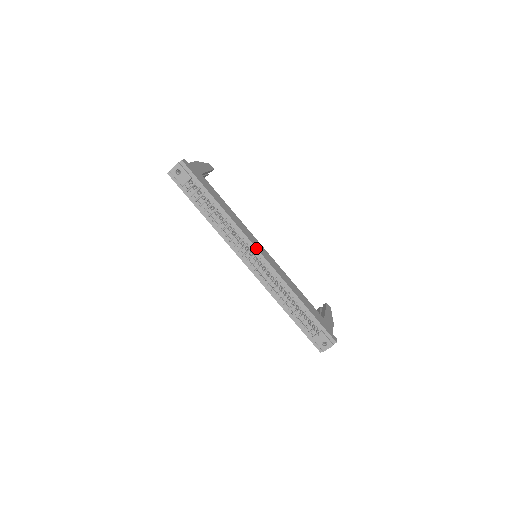
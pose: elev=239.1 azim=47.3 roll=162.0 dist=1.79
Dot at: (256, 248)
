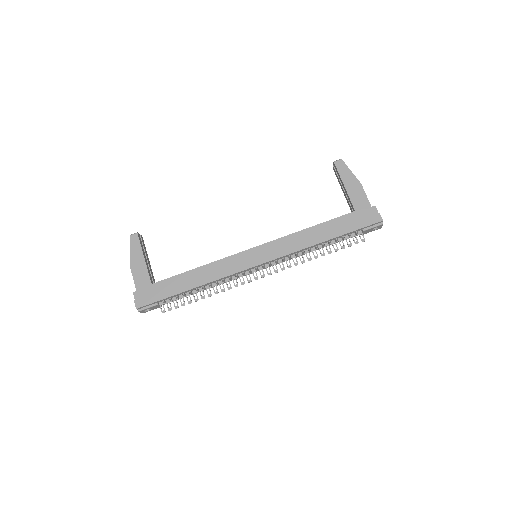
Dot at: (251, 268)
